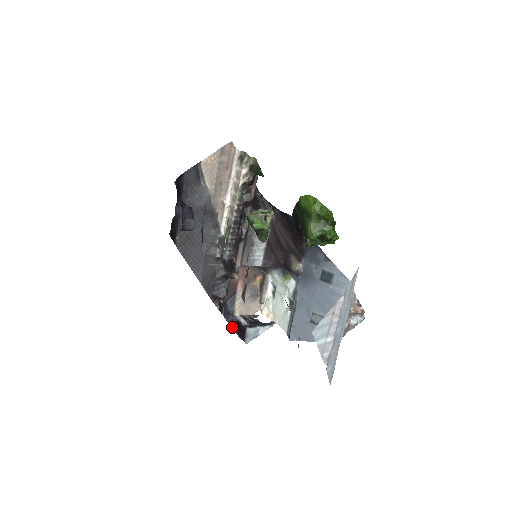
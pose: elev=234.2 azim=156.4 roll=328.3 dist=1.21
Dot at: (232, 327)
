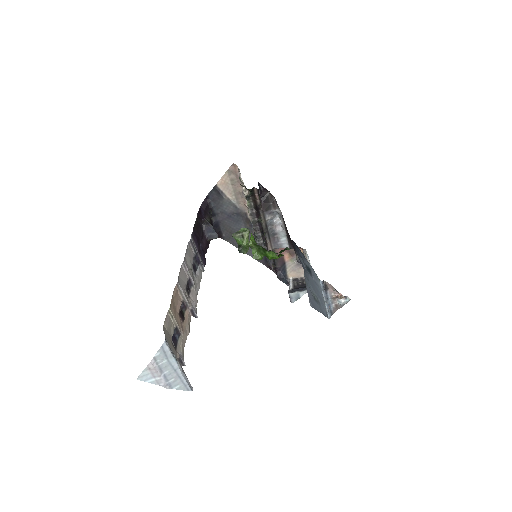
Dot at: occluded
